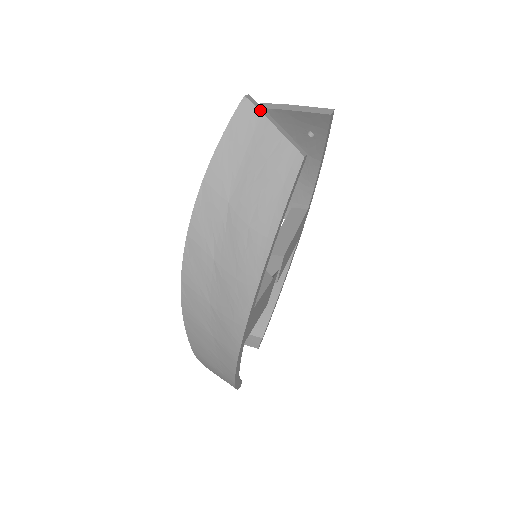
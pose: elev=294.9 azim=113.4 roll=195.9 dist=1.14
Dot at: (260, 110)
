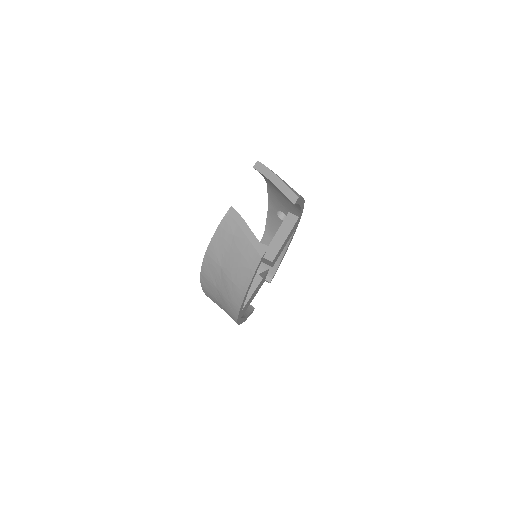
Dot at: (237, 222)
